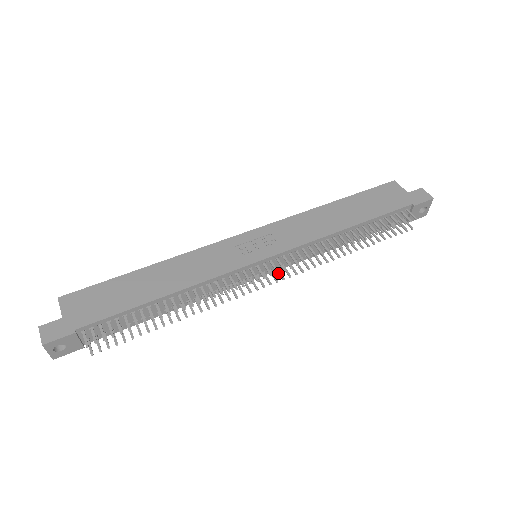
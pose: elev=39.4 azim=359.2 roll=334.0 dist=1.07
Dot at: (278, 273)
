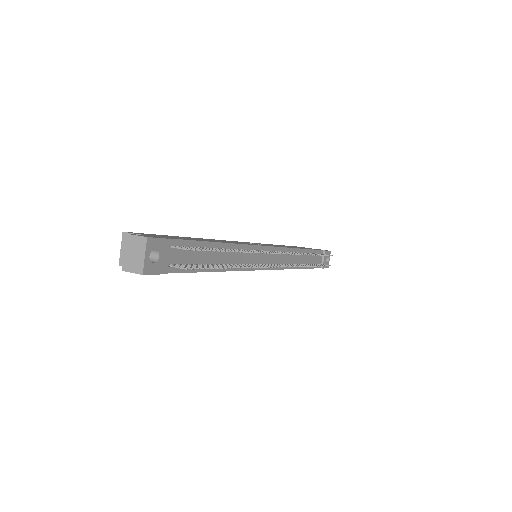
Dot at: occluded
